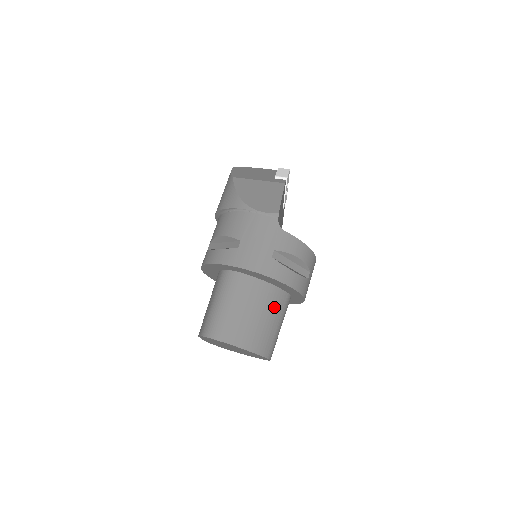
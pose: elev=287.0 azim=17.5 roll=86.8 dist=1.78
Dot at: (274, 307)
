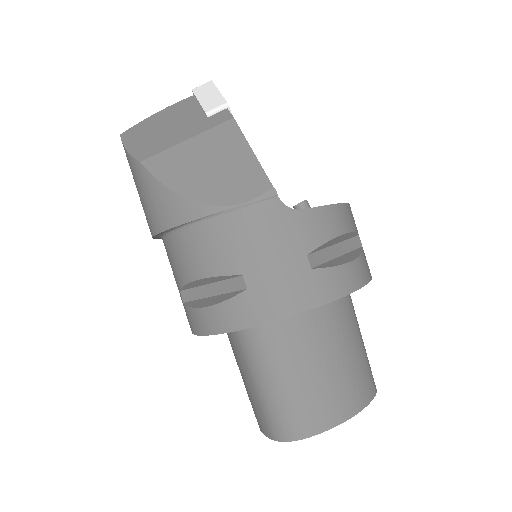
Dot at: (345, 324)
